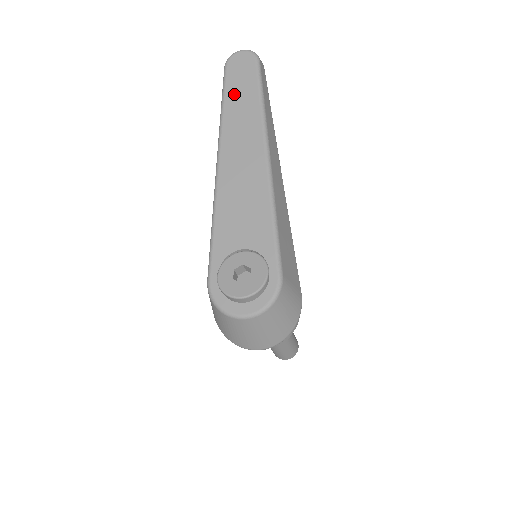
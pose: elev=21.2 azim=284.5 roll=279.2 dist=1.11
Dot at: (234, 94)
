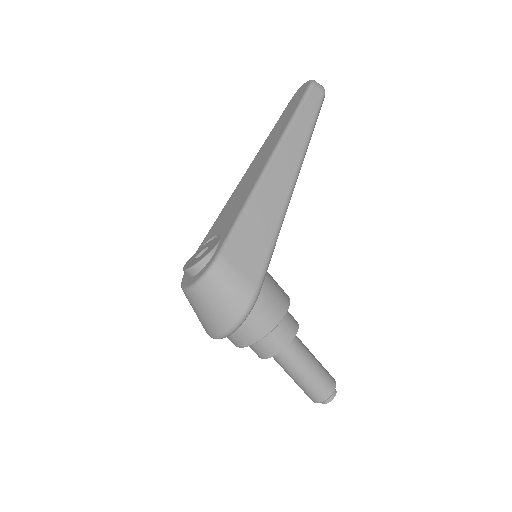
Dot at: (283, 117)
